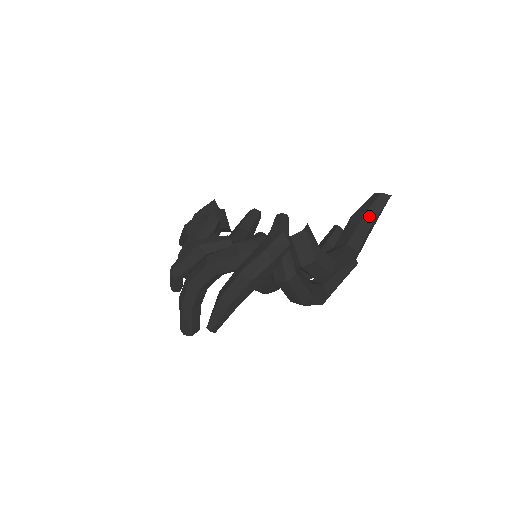
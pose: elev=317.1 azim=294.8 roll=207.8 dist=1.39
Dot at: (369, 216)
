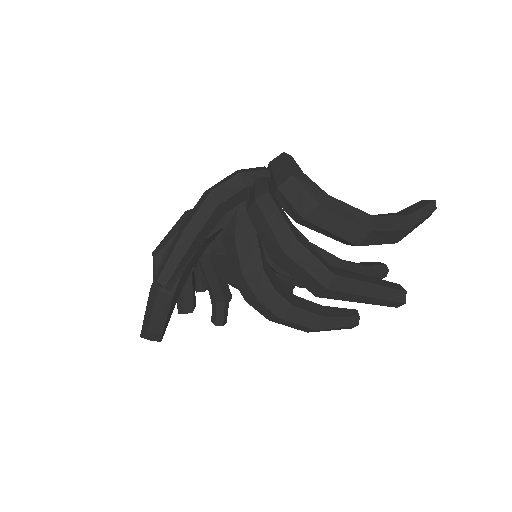
Dot at: (403, 213)
